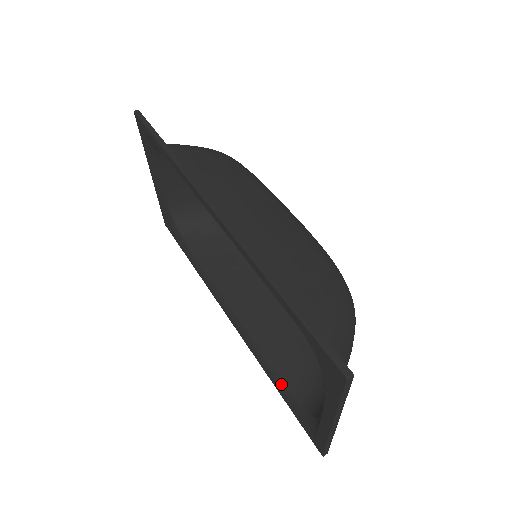
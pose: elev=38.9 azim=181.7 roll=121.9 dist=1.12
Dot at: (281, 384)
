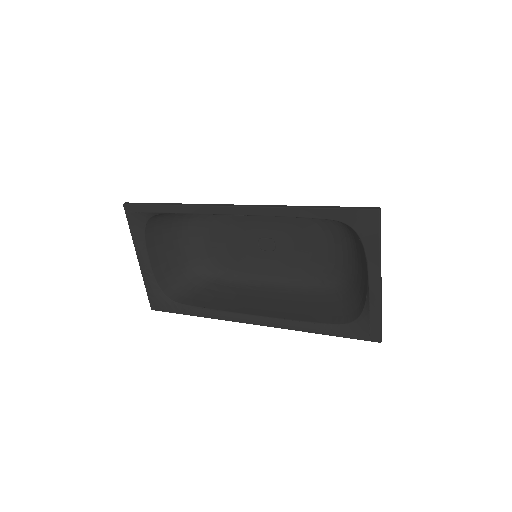
Dot at: (323, 325)
